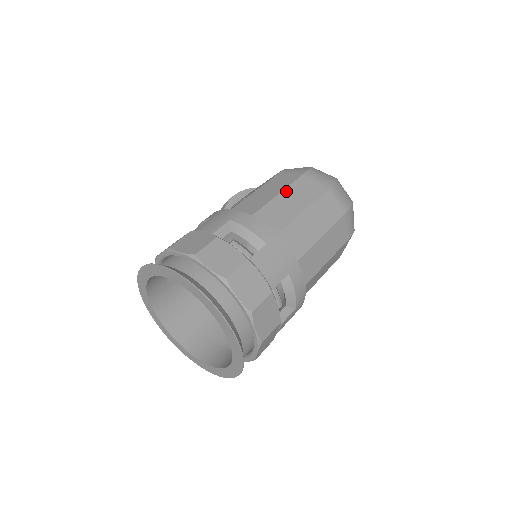
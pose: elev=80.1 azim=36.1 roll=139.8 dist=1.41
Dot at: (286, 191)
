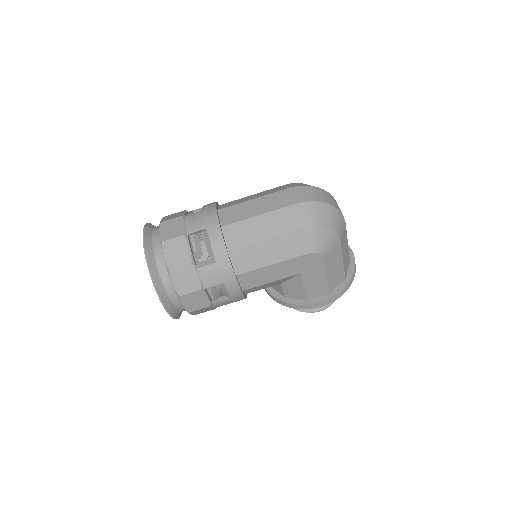
Dot at: (260, 193)
